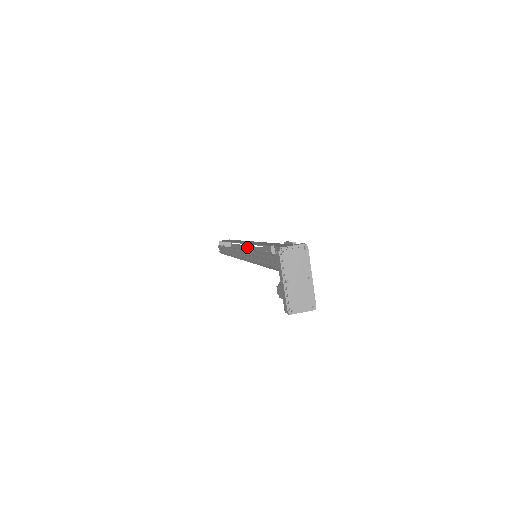
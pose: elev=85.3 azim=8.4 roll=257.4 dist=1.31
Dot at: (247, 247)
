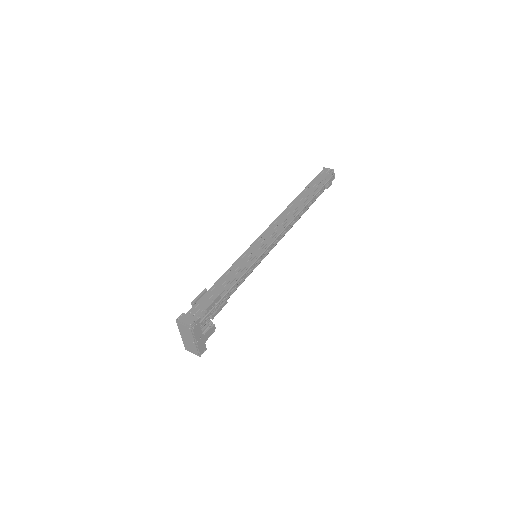
Dot at: (293, 219)
